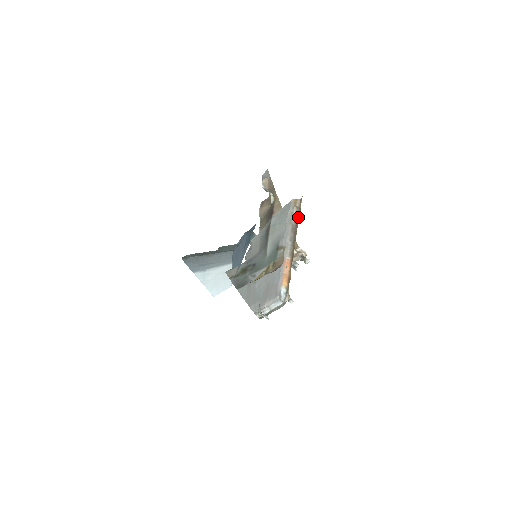
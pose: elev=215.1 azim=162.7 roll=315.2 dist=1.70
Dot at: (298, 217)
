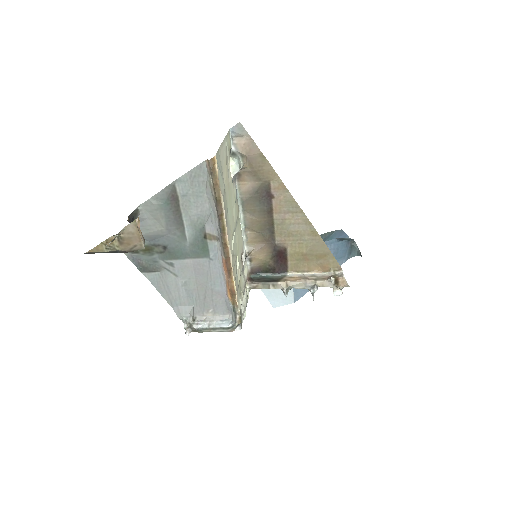
Dot at: (216, 191)
